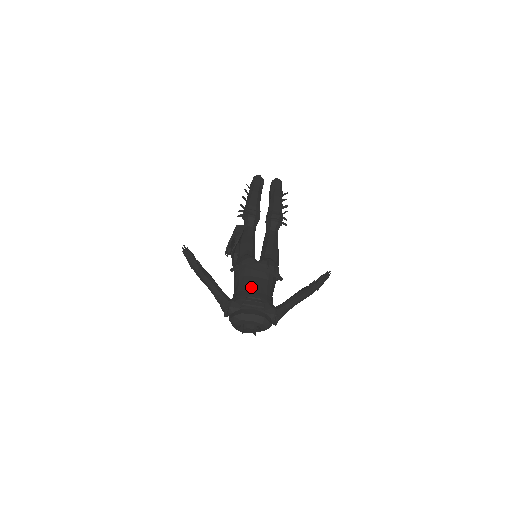
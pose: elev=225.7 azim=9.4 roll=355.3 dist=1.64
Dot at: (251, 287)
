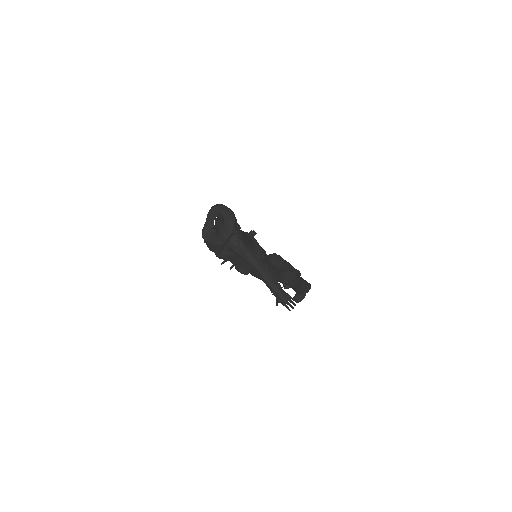
Dot at: occluded
